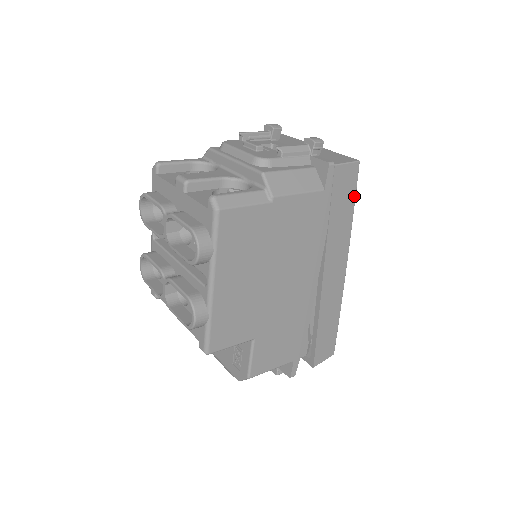
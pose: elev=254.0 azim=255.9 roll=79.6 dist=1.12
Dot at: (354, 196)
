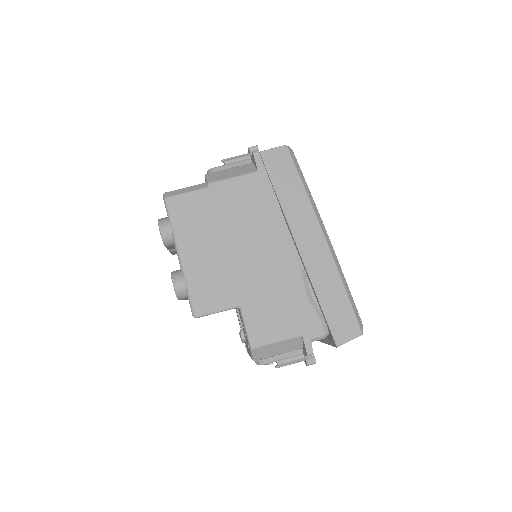
Dot at: (296, 172)
